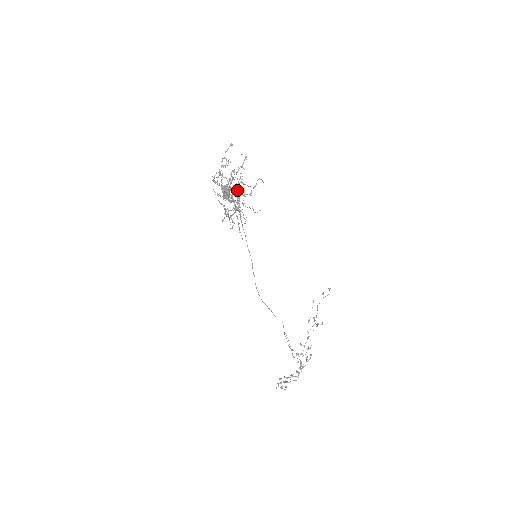
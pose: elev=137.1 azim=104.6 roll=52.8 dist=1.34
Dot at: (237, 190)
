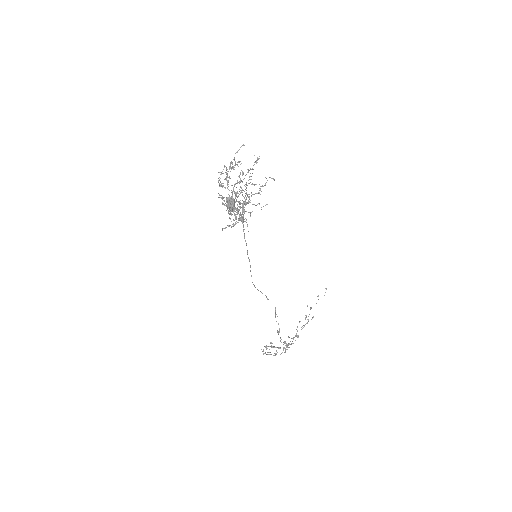
Dot at: (243, 203)
